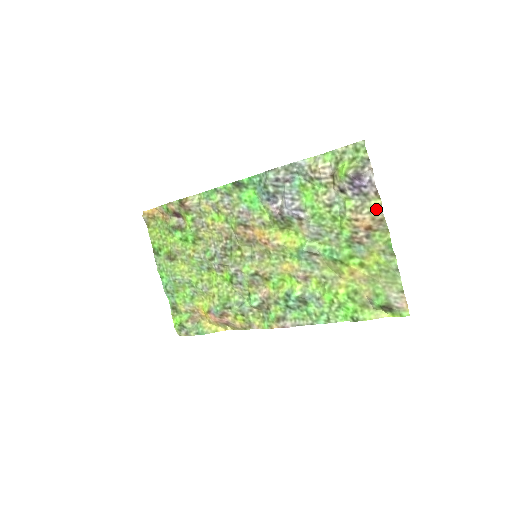
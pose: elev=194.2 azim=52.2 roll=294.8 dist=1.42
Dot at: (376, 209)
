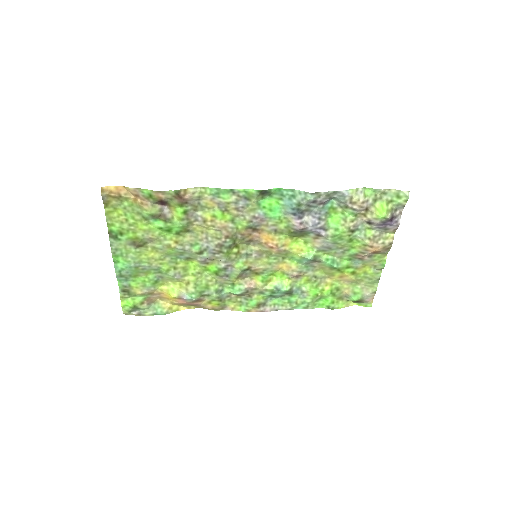
Dot at: (389, 241)
